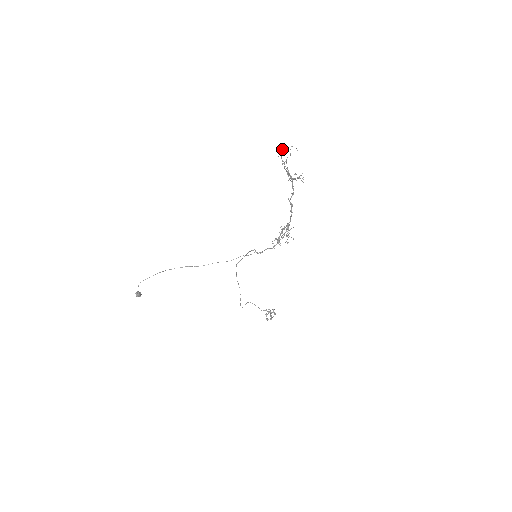
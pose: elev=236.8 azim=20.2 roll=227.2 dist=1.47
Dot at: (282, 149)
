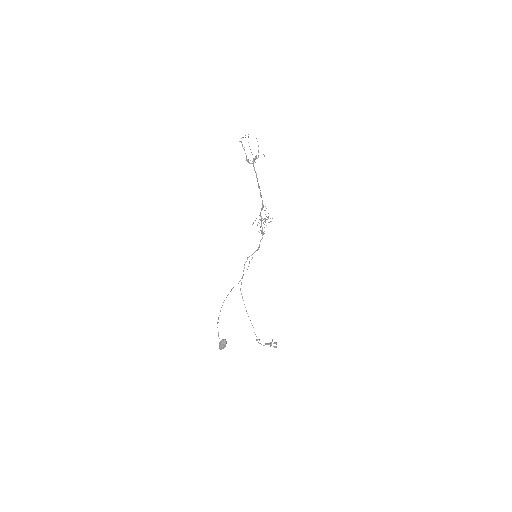
Dot at: (241, 138)
